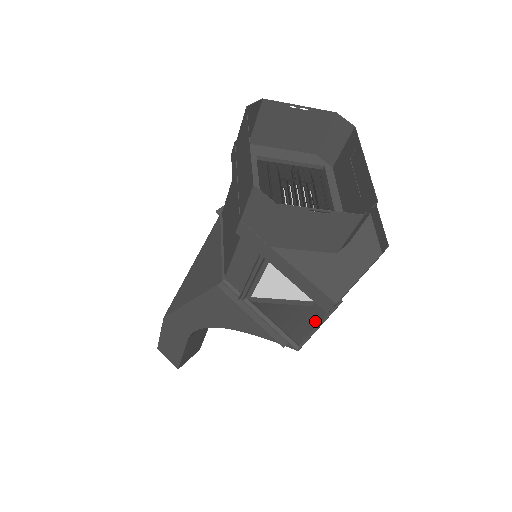
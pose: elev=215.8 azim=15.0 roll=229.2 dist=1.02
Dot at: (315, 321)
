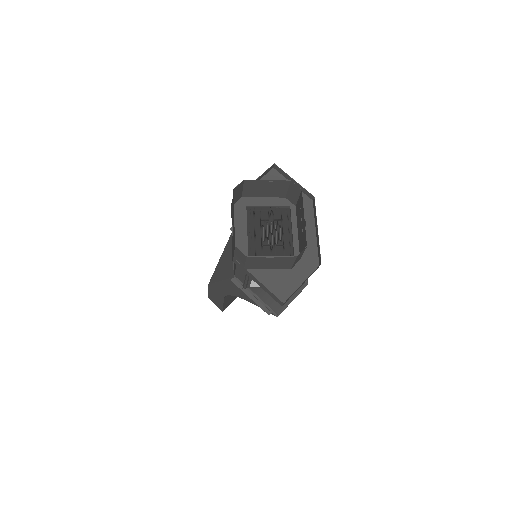
Dot at: (290, 297)
